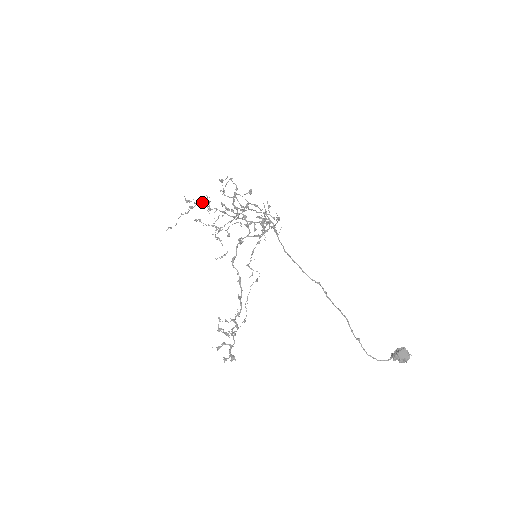
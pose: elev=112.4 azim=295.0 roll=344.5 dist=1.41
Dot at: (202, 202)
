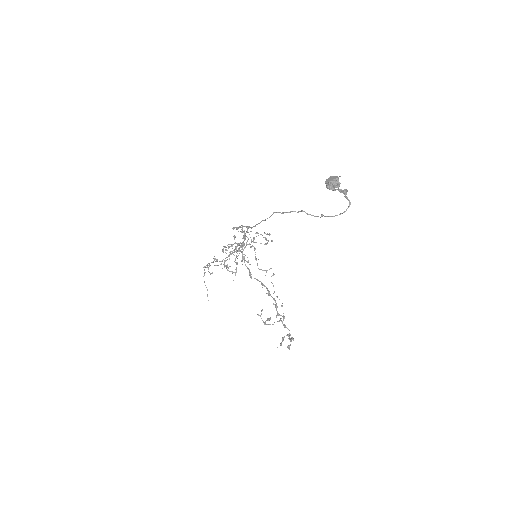
Dot at: (213, 262)
